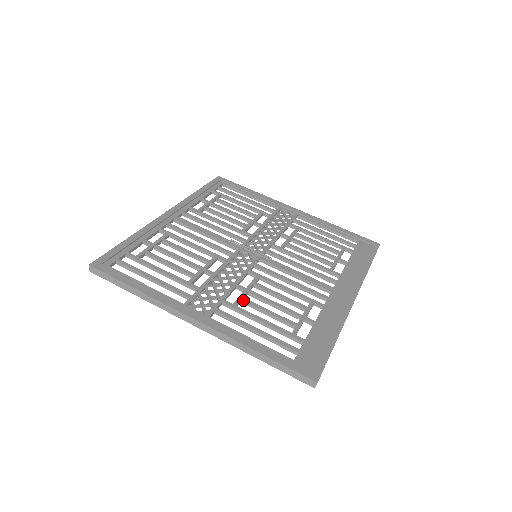
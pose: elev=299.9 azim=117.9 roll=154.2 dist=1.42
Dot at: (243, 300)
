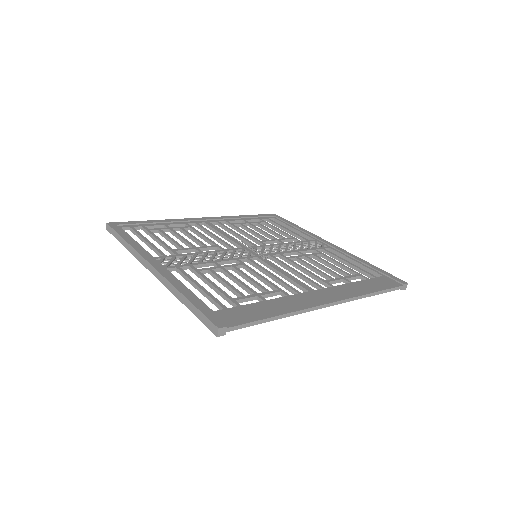
Dot at: (209, 270)
